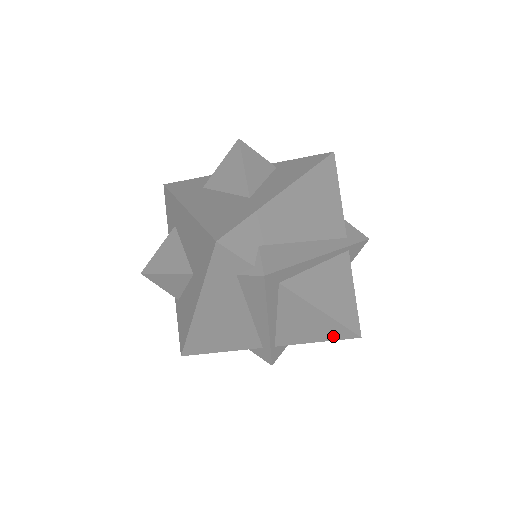
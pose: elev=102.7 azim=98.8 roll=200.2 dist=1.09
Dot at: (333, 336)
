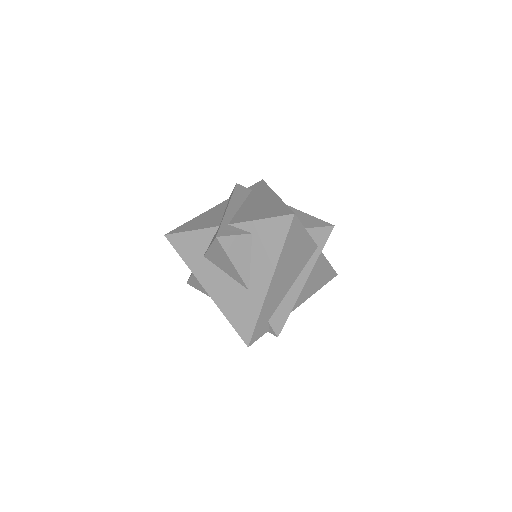
Dot at: occluded
